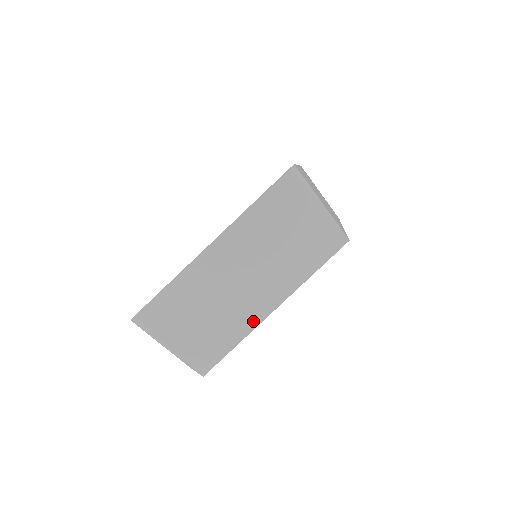
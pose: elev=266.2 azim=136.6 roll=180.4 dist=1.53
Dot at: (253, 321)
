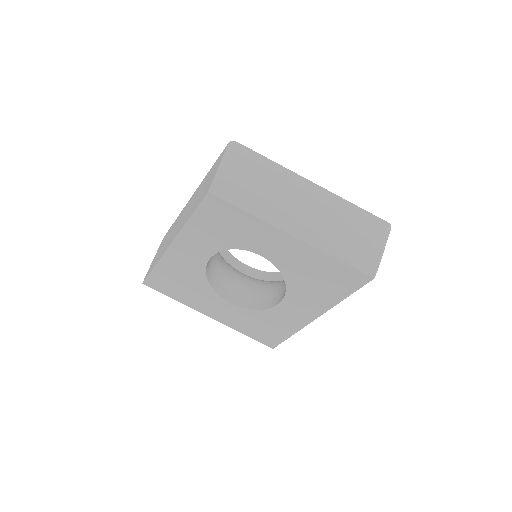
Dot at: (165, 250)
